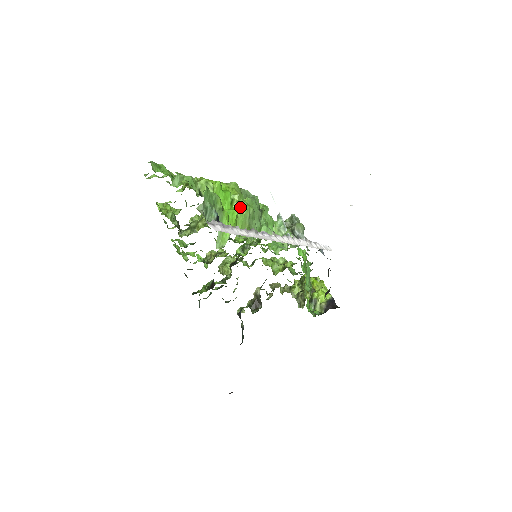
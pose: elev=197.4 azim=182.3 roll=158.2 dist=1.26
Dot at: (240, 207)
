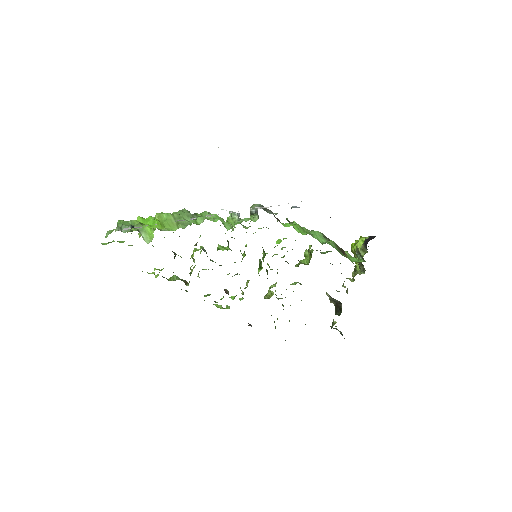
Dot at: (163, 218)
